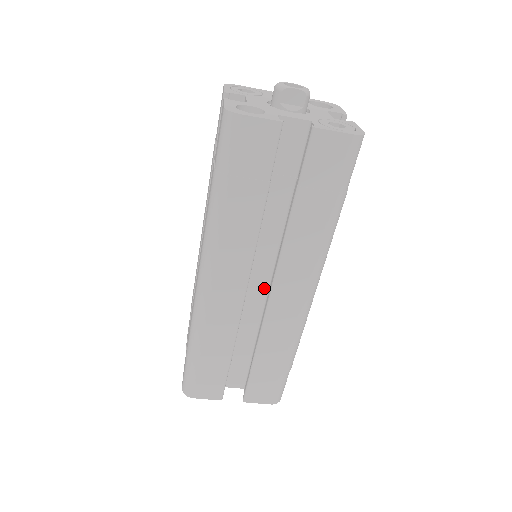
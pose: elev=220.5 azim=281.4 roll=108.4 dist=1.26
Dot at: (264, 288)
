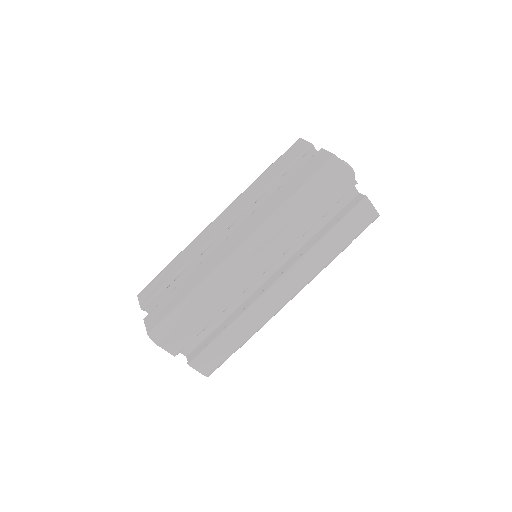
Dot at: (262, 279)
